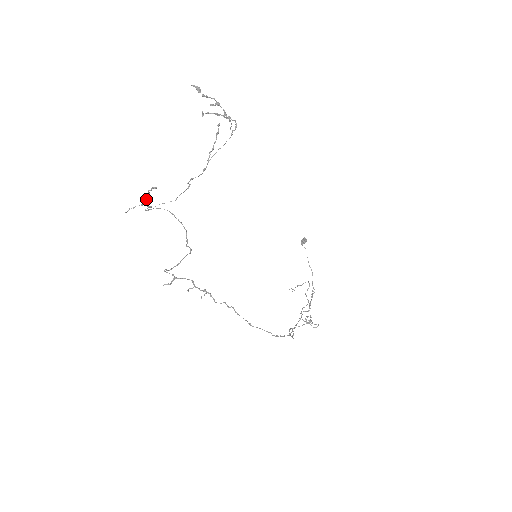
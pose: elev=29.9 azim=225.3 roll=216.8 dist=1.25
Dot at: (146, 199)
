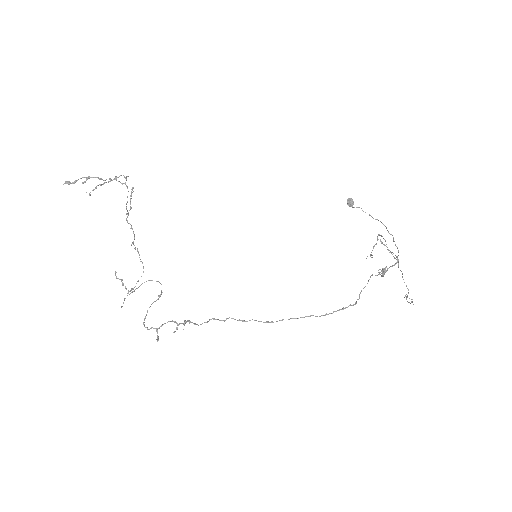
Dot at: (125, 286)
